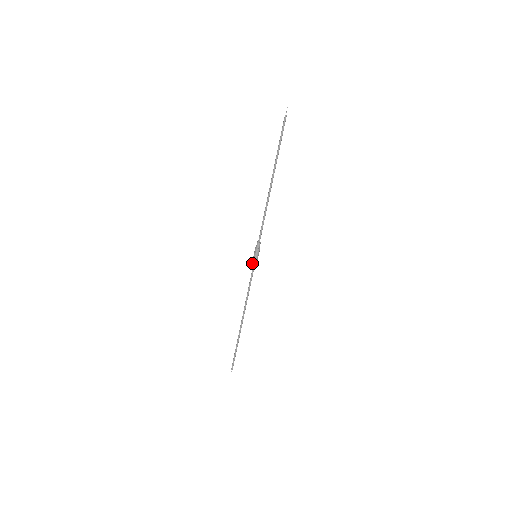
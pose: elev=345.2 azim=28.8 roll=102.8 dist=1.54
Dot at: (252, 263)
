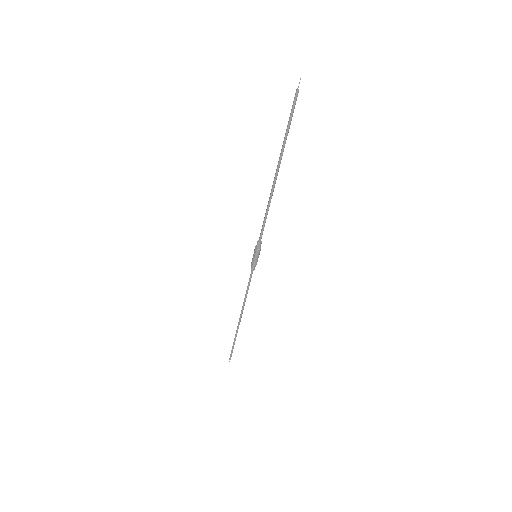
Dot at: (251, 264)
